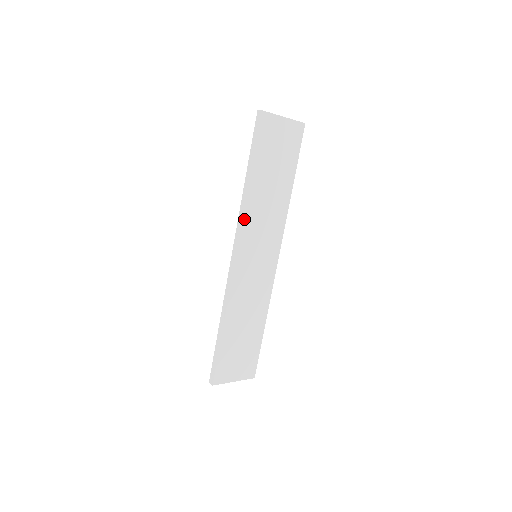
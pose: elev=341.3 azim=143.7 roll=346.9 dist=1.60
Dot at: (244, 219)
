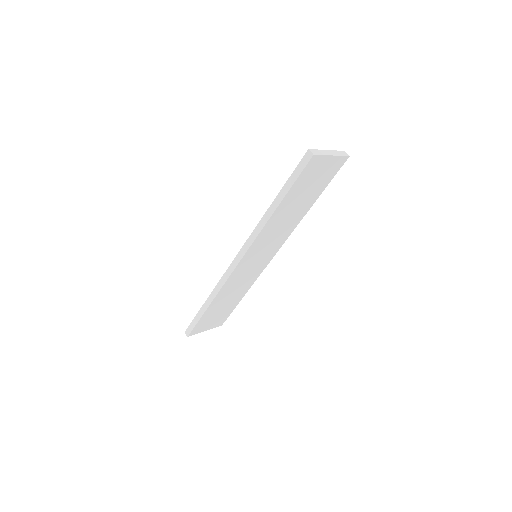
Dot at: (257, 237)
